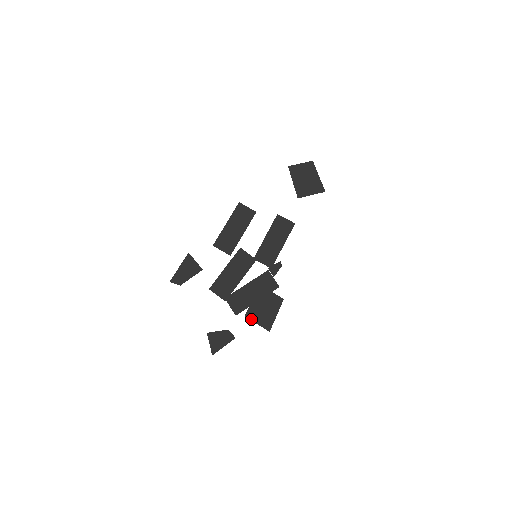
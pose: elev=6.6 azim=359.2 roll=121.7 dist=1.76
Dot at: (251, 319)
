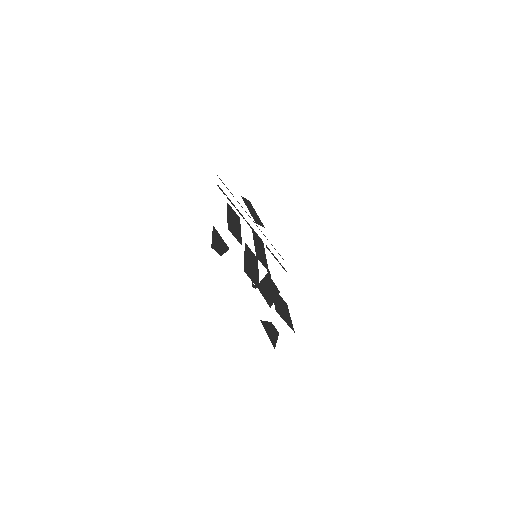
Dot at: (280, 315)
